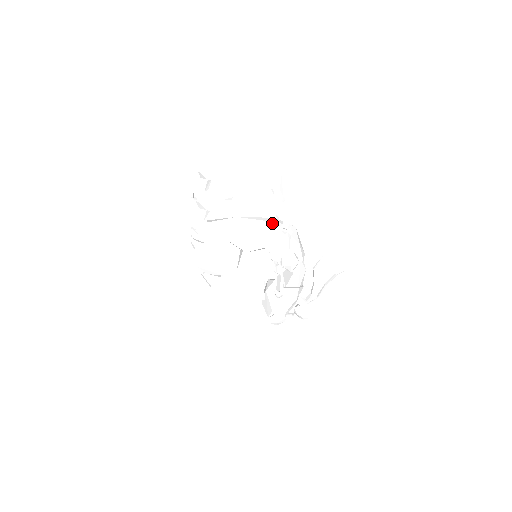
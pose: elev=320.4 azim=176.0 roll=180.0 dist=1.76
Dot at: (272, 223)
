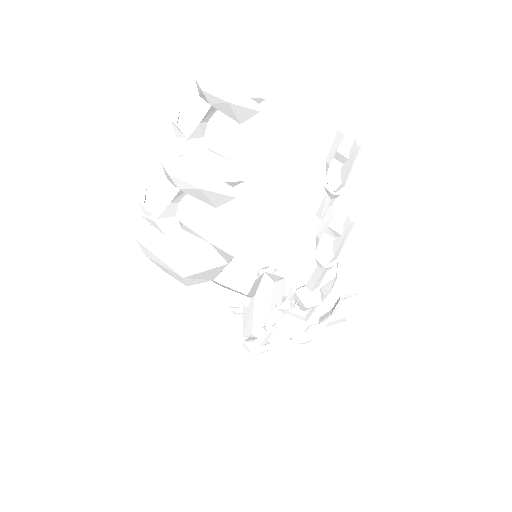
Dot at: (303, 226)
